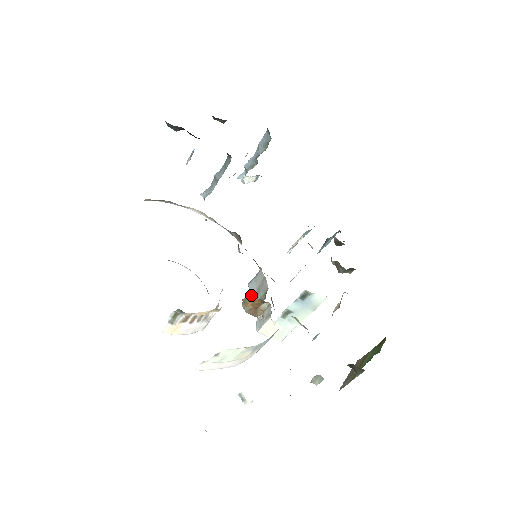
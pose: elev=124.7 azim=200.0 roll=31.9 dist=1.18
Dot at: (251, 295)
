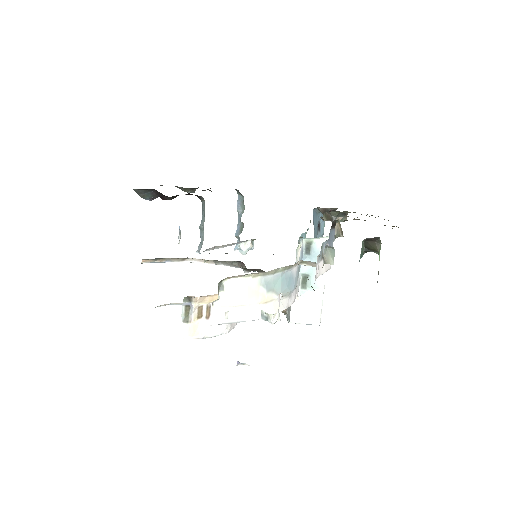
Dot at: occluded
